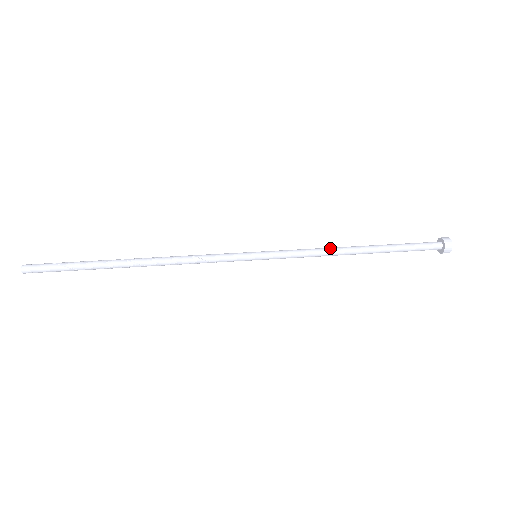
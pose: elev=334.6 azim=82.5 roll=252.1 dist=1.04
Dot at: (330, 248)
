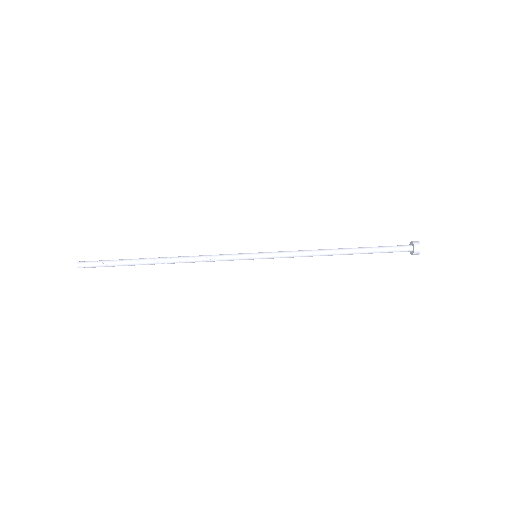
Dot at: (317, 251)
